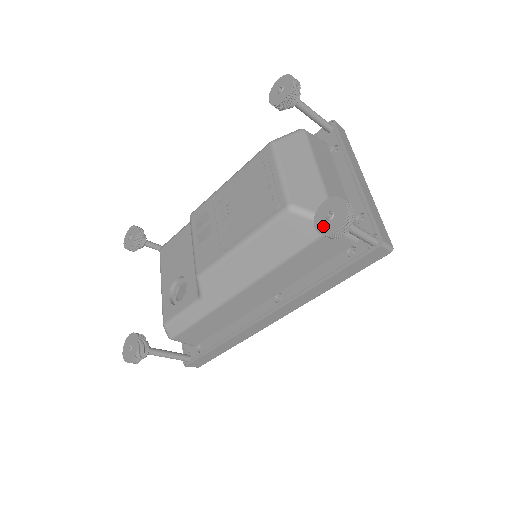
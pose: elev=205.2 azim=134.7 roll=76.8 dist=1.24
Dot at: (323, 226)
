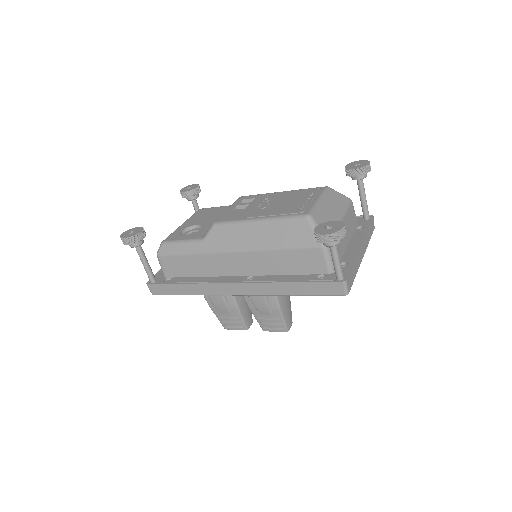
Dot at: (320, 230)
